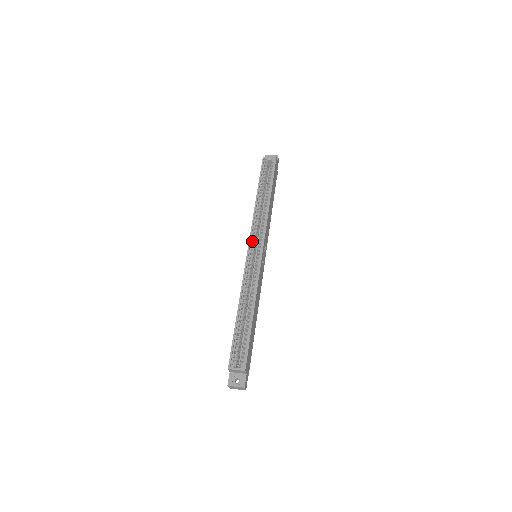
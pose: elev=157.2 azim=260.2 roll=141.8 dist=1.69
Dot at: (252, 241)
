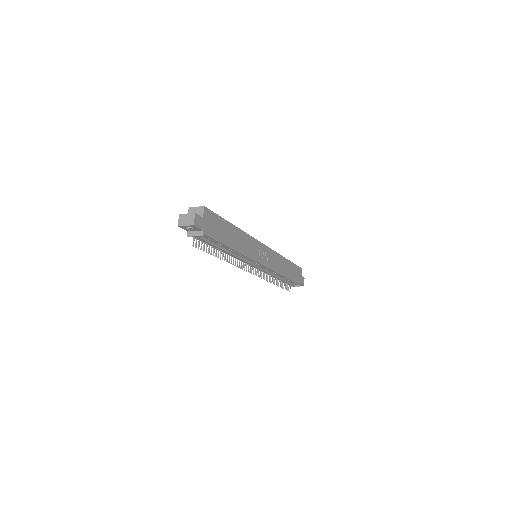
Dot at: occluded
